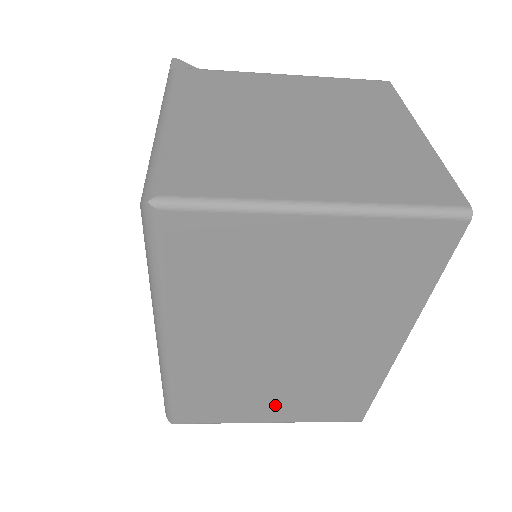
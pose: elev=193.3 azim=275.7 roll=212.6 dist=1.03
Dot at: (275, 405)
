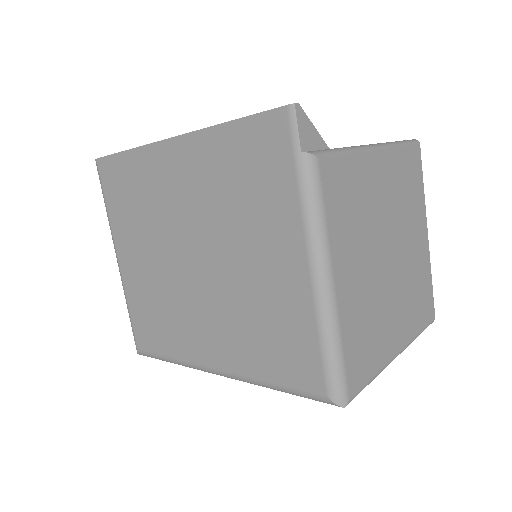
Dot at: occluded
